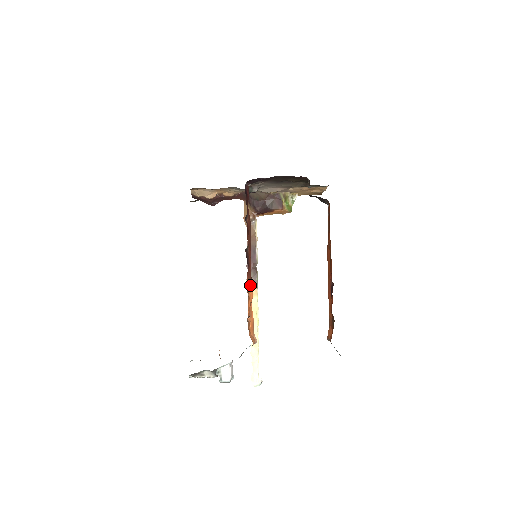
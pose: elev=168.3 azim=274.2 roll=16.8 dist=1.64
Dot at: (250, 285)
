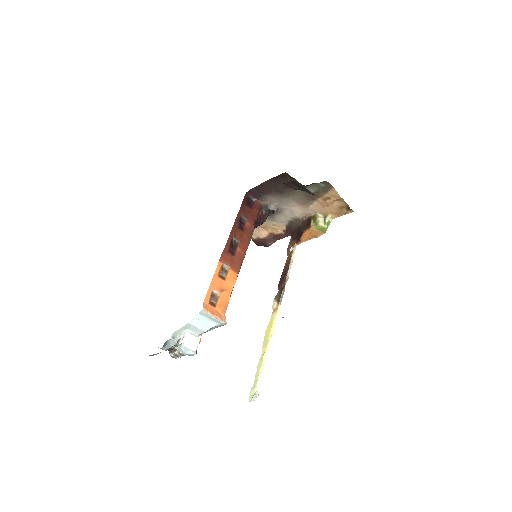
Dot at: (233, 272)
